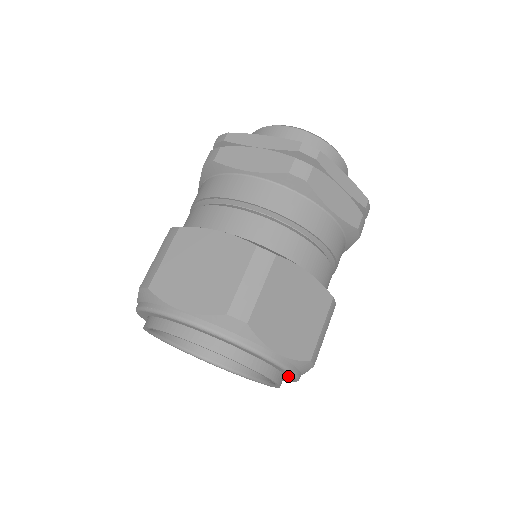
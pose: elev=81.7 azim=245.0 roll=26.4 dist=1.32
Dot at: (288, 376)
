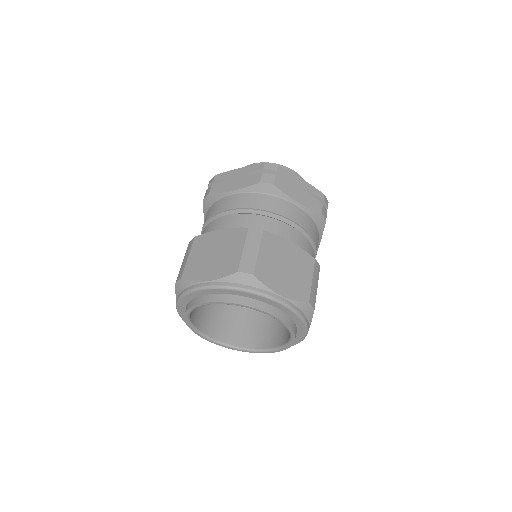
Dot at: (297, 322)
